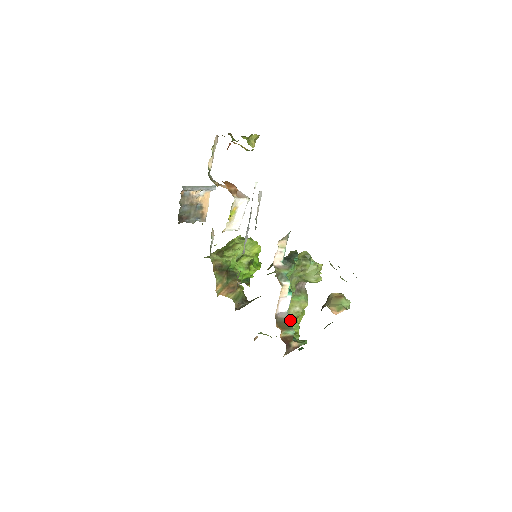
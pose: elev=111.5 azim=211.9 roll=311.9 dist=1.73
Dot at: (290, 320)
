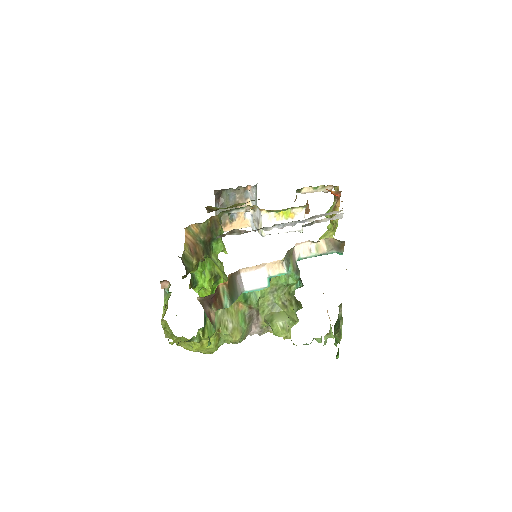
Dot at: (237, 298)
